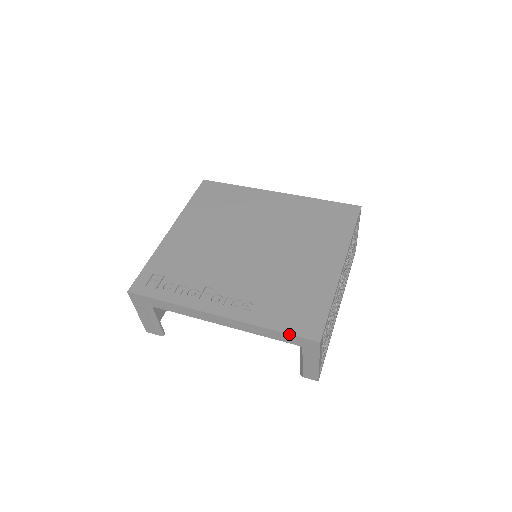
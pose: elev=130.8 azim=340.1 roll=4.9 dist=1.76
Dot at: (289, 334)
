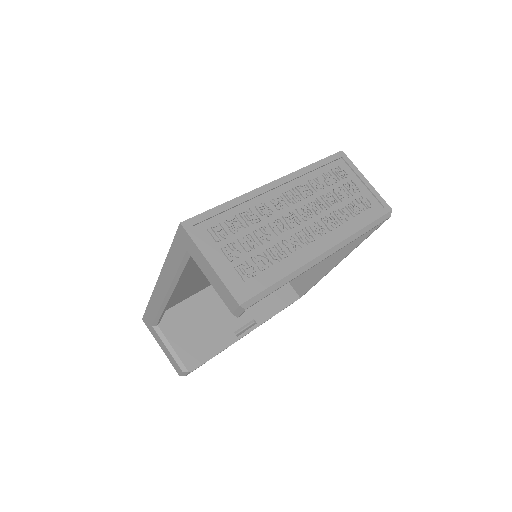
Dot at: (172, 242)
